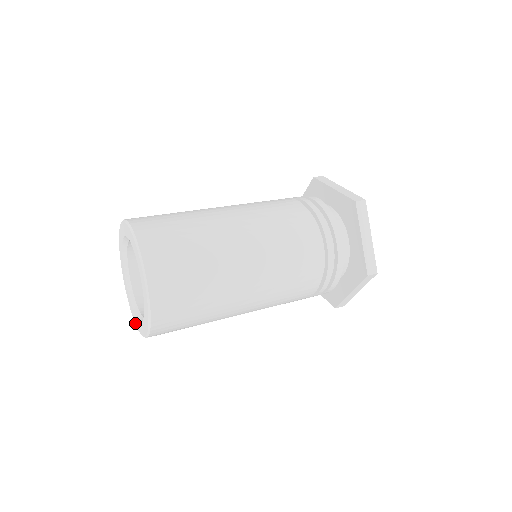
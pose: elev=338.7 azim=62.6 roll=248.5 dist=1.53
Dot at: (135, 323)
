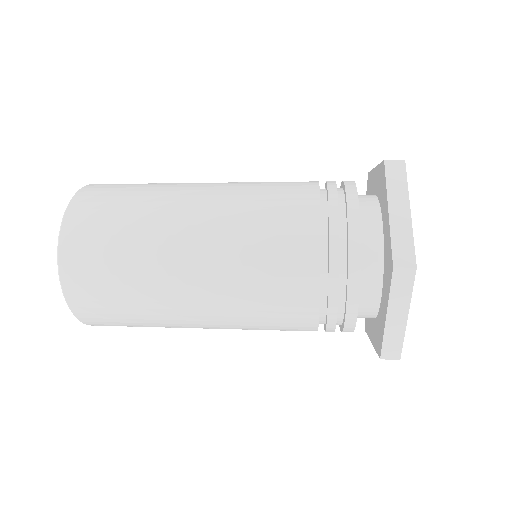
Dot at: occluded
